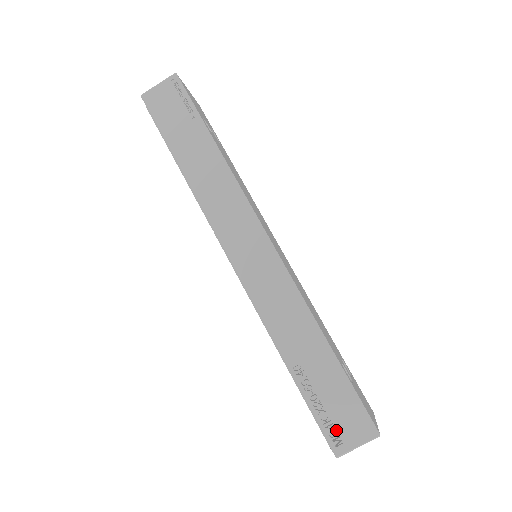
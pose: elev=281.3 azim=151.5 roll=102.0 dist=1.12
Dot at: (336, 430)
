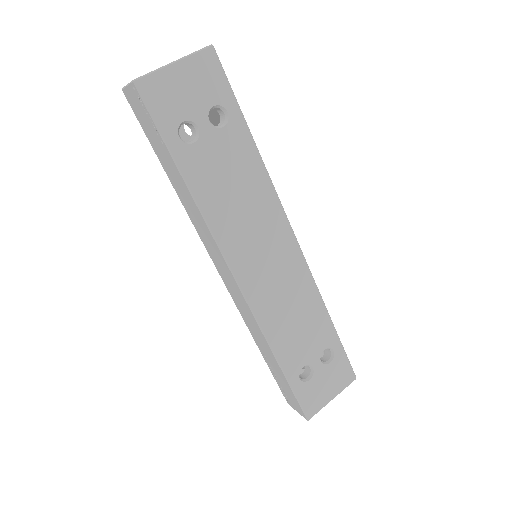
Dot at: (286, 396)
